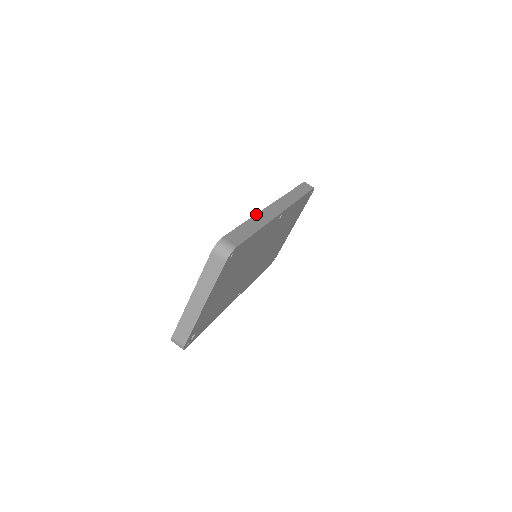
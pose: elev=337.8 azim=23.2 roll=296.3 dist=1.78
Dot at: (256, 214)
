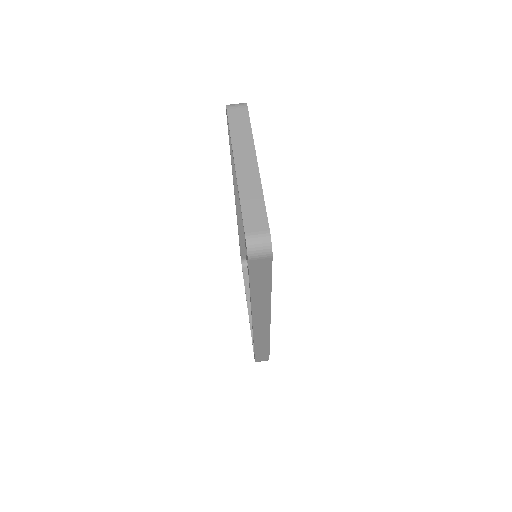
Dot at: (232, 172)
